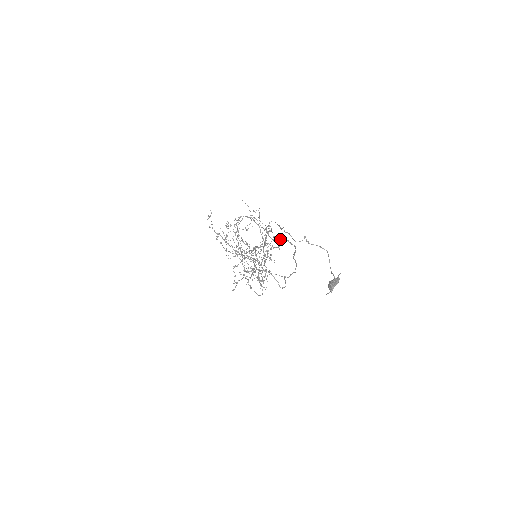
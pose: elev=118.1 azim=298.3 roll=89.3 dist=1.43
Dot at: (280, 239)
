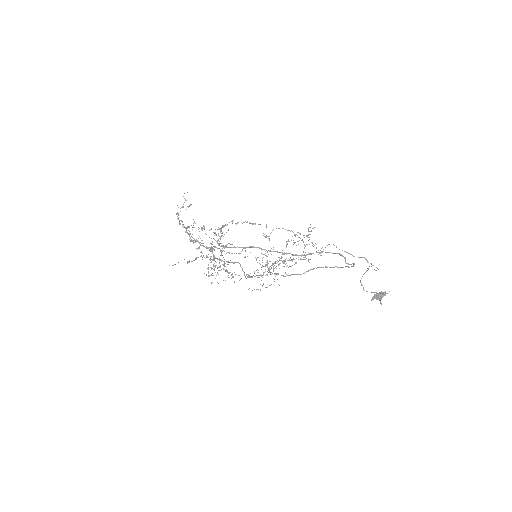
Dot at: (353, 264)
